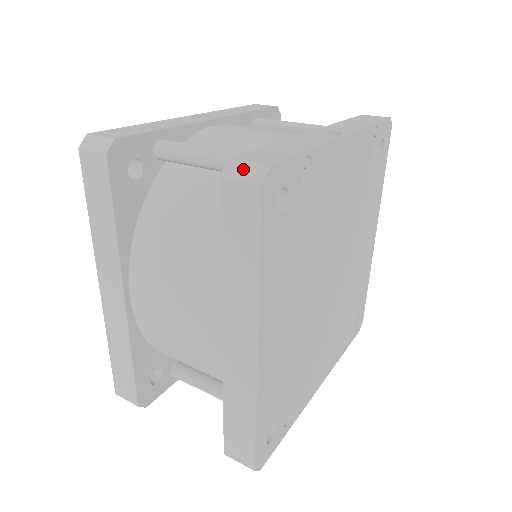
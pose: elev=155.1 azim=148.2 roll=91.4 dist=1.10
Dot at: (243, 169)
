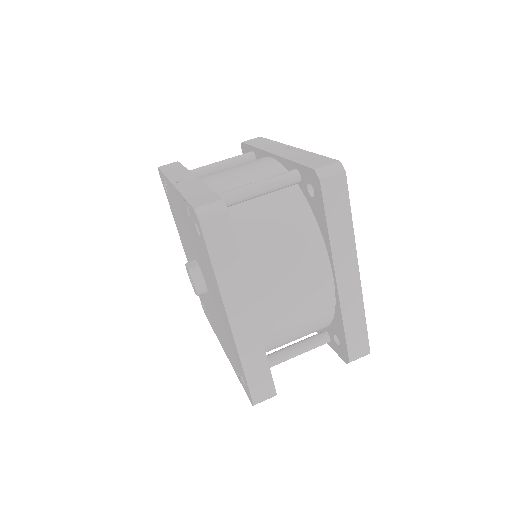
Dot at: (328, 170)
